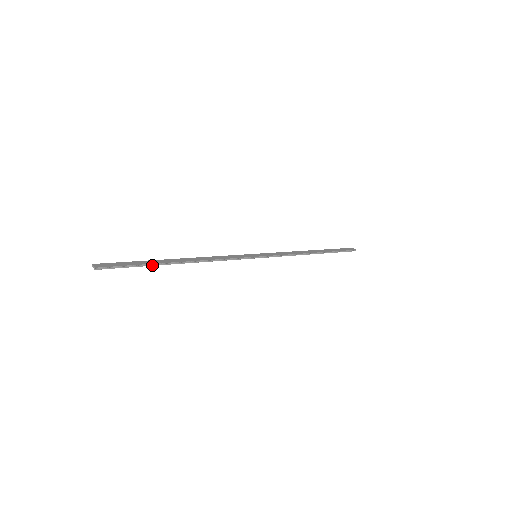
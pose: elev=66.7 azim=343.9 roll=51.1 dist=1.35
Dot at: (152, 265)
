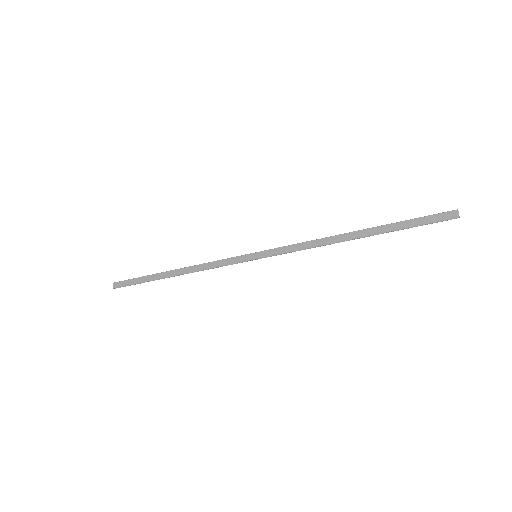
Dot at: occluded
